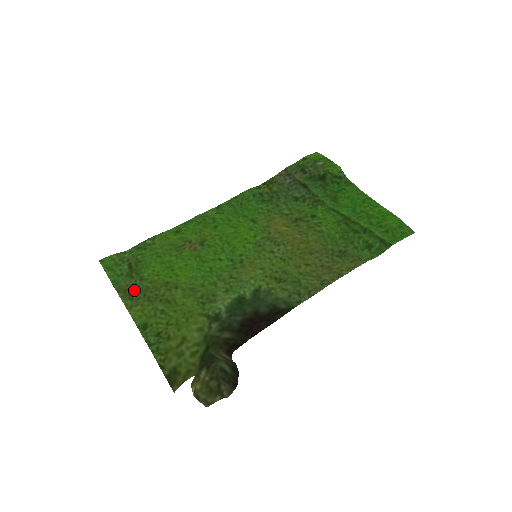
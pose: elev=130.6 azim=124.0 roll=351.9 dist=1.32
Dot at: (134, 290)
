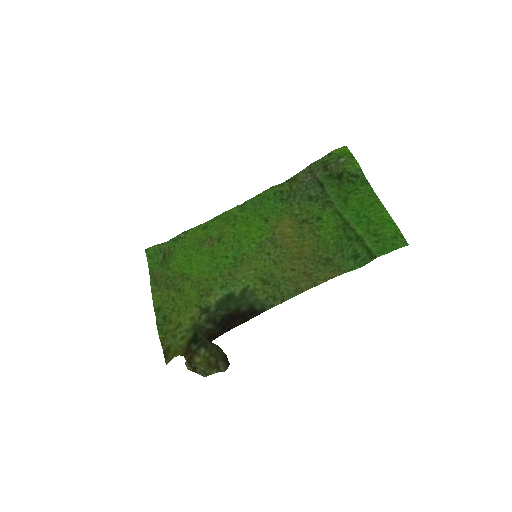
Dot at: (160, 278)
